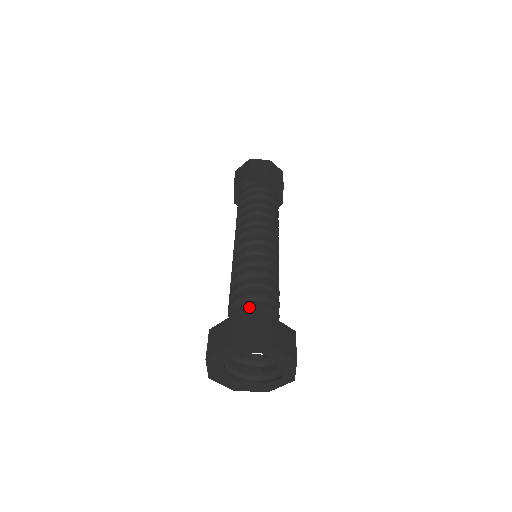
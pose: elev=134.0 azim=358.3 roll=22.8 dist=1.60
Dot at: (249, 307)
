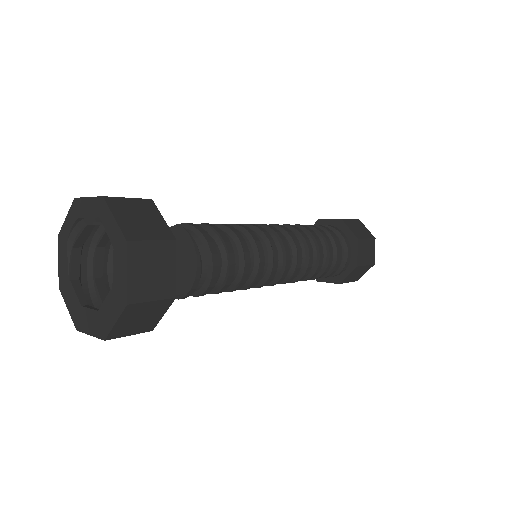
Dot at: occluded
